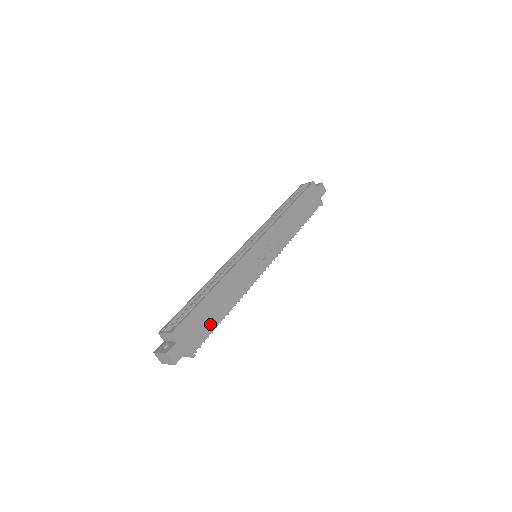
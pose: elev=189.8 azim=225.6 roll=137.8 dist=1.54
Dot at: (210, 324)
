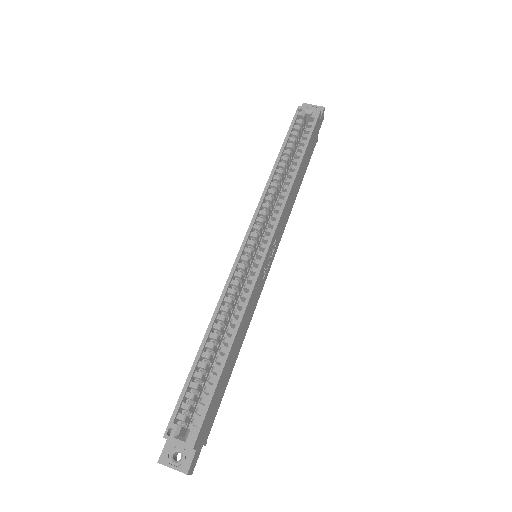
Dot at: (221, 394)
